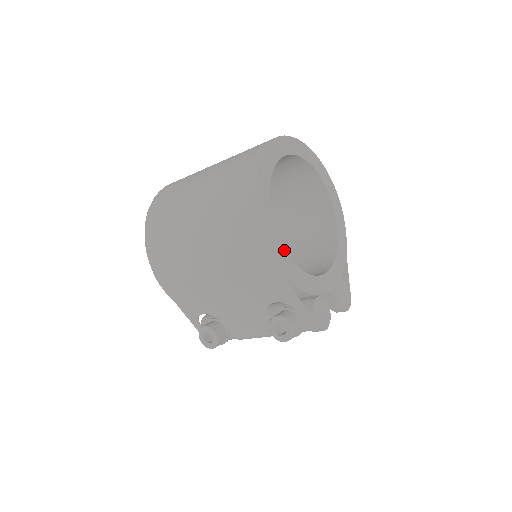
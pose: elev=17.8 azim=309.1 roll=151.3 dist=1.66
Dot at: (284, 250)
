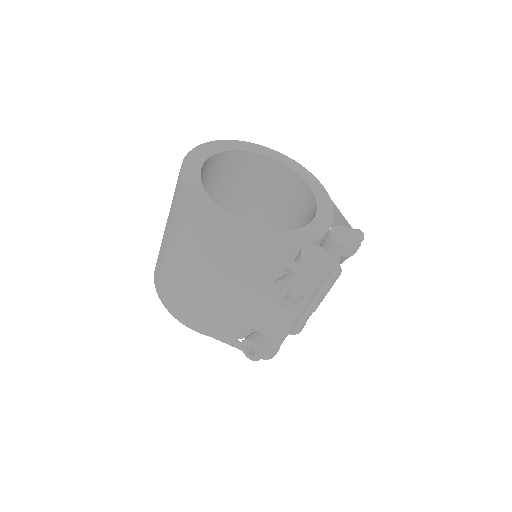
Dot at: (239, 221)
